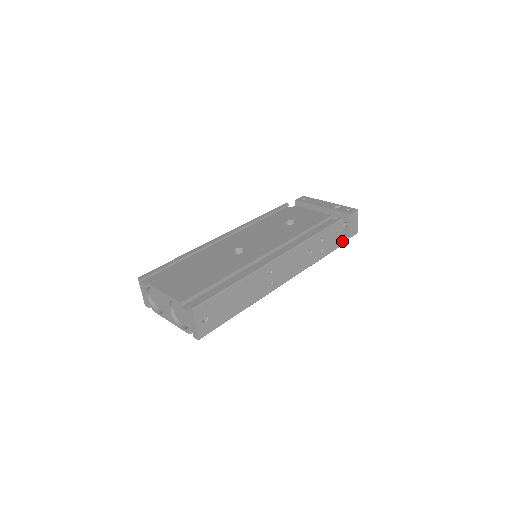
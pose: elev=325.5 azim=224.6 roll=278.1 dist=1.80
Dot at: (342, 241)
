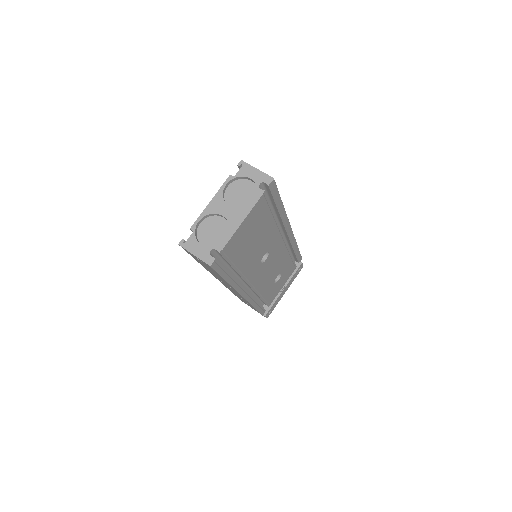
Dot at: occluded
